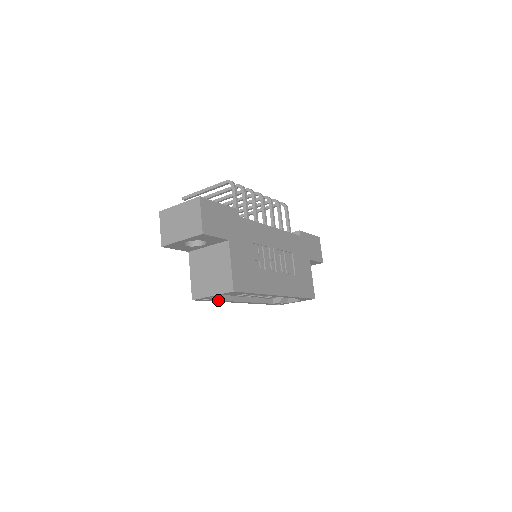
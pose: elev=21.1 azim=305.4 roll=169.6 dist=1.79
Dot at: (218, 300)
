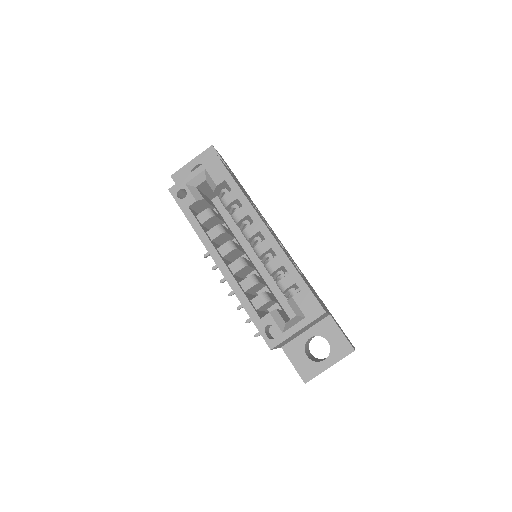
Dot at: (193, 214)
